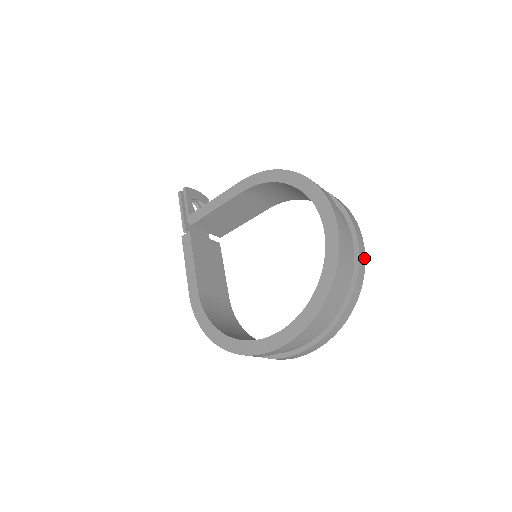
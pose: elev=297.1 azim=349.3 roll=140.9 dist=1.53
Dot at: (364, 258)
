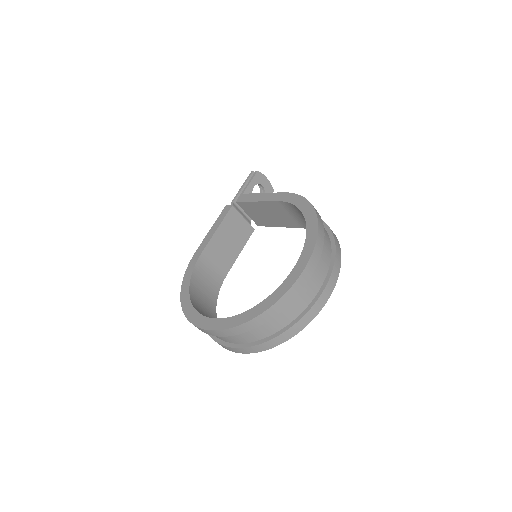
Dot at: (316, 313)
